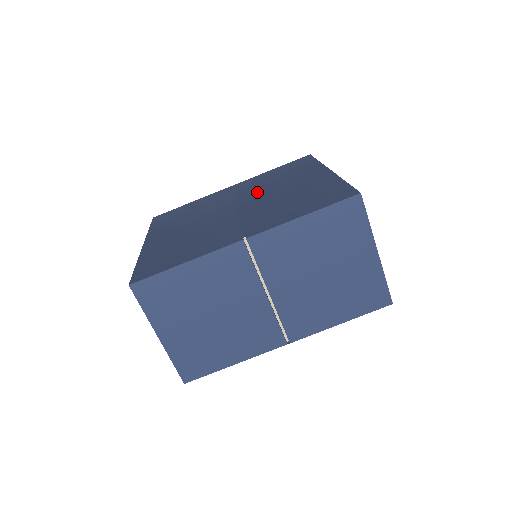
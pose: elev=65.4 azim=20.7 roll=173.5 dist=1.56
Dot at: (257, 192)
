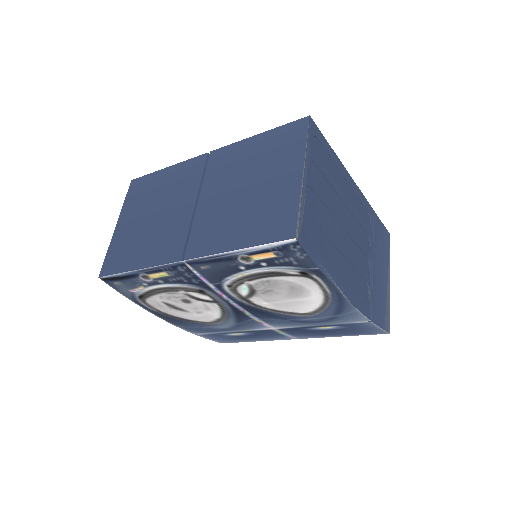
Dot at: occluded
